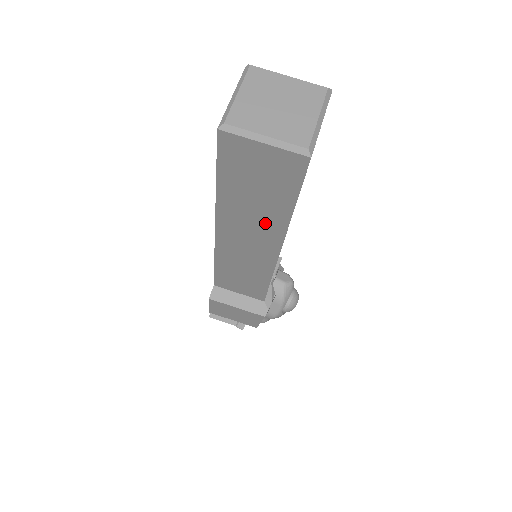
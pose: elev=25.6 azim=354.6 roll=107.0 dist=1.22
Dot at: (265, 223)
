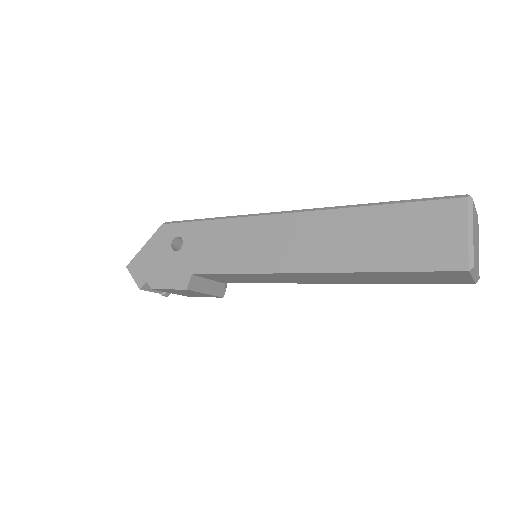
Dot at: (363, 280)
